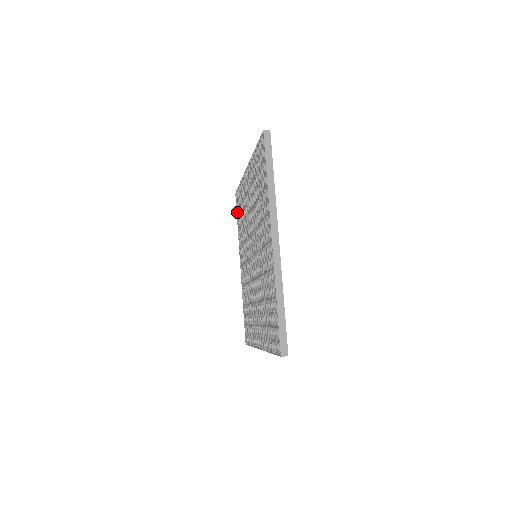
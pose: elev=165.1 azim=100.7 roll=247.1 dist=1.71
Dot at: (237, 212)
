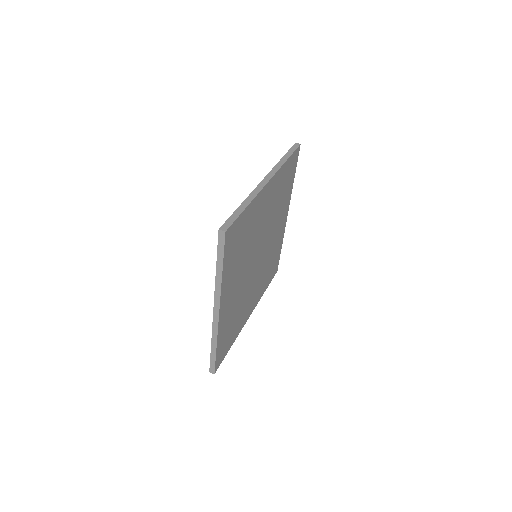
Dot at: occluded
